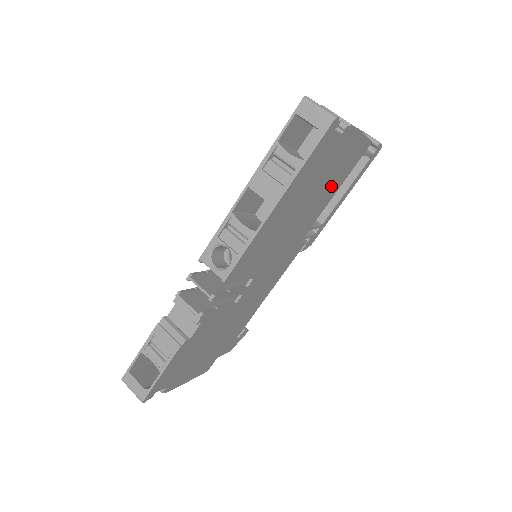
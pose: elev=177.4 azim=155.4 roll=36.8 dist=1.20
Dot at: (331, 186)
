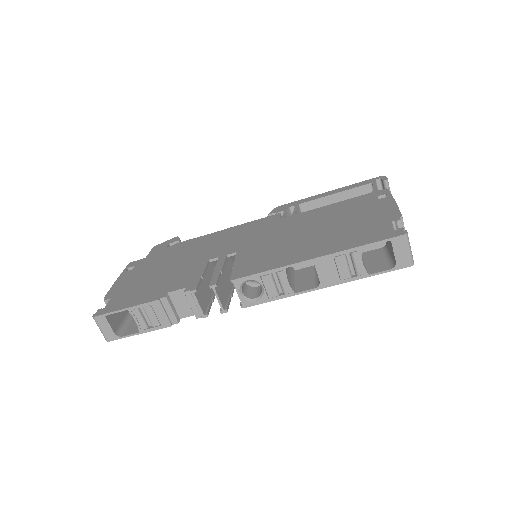
Dot at: occluded
